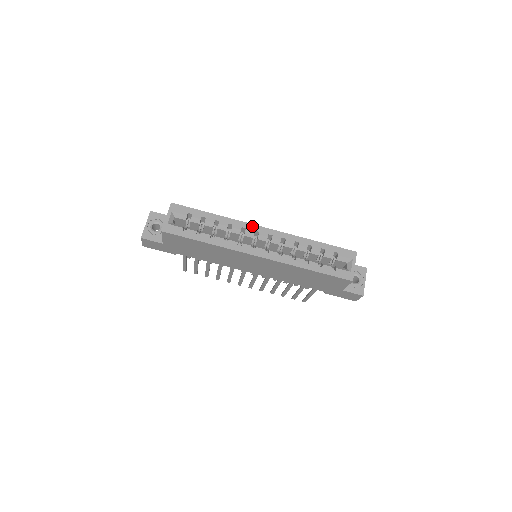
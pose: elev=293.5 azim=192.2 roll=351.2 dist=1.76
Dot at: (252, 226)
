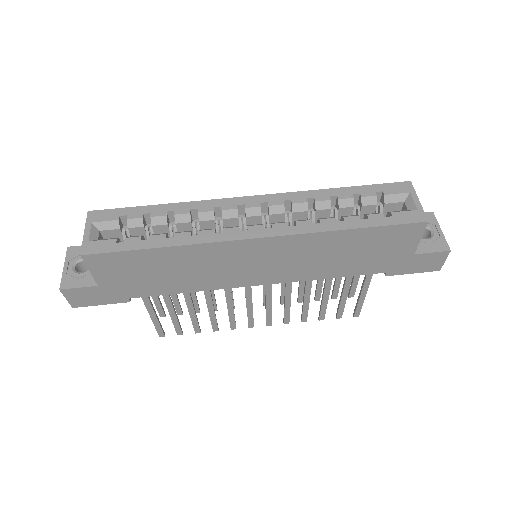
Dot at: (230, 200)
